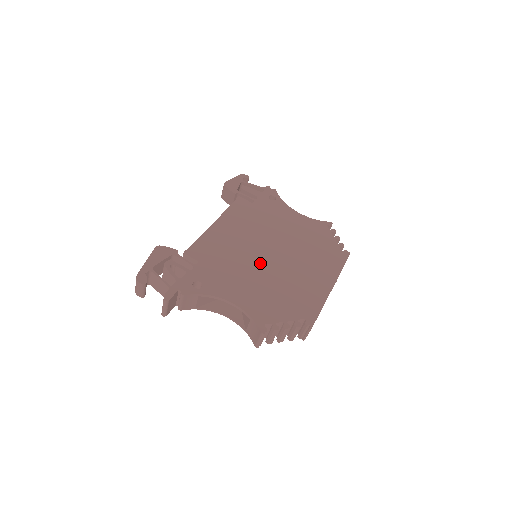
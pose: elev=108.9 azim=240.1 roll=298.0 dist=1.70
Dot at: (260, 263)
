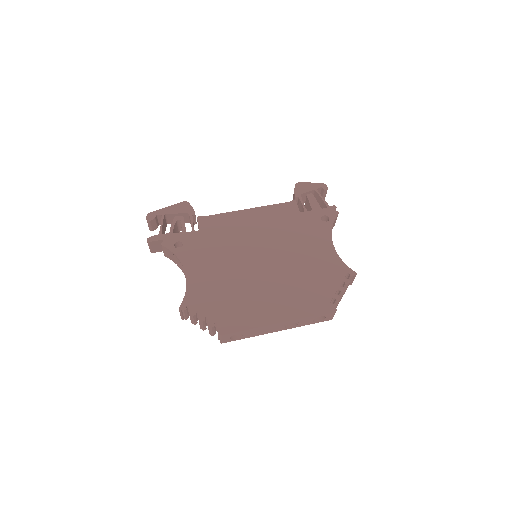
Dot at: (243, 262)
